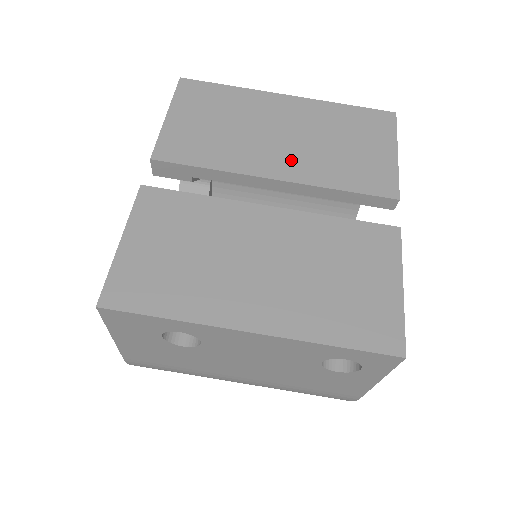
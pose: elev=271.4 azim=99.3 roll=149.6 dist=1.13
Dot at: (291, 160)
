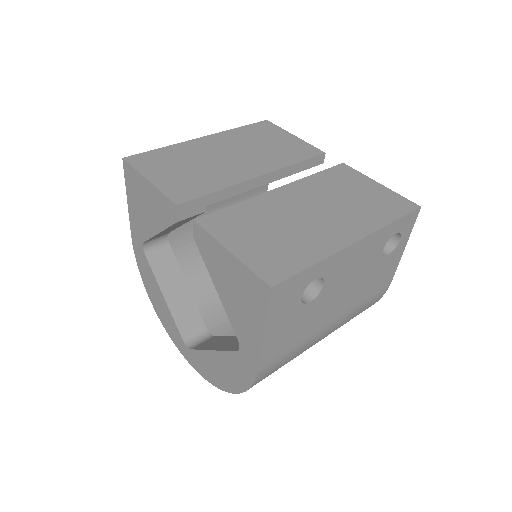
Dot at: (253, 164)
